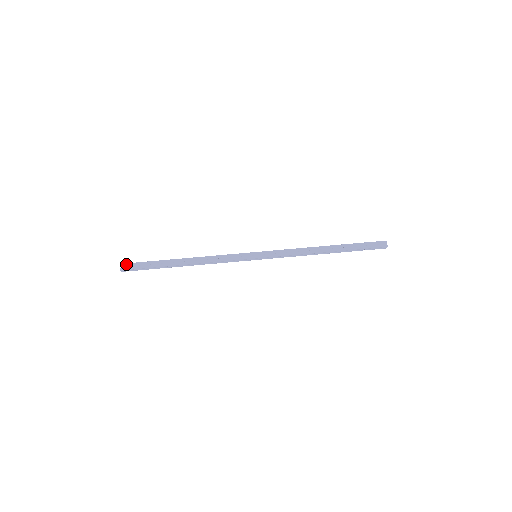
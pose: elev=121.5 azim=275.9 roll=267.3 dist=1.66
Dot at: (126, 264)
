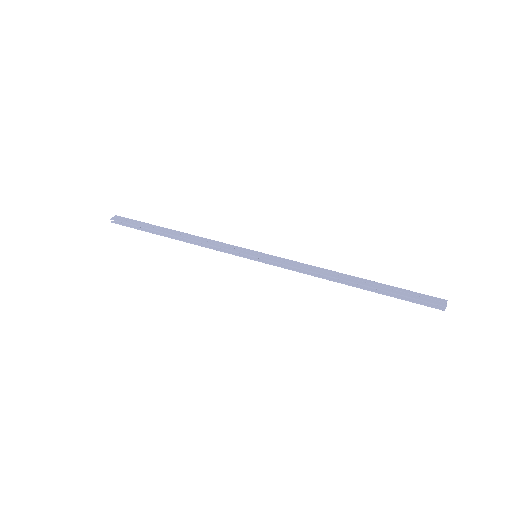
Dot at: (120, 217)
